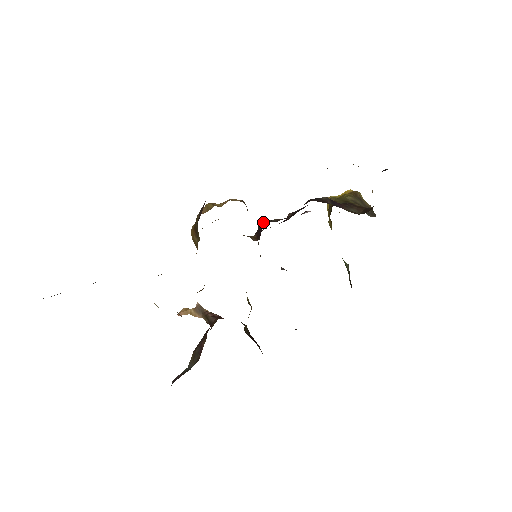
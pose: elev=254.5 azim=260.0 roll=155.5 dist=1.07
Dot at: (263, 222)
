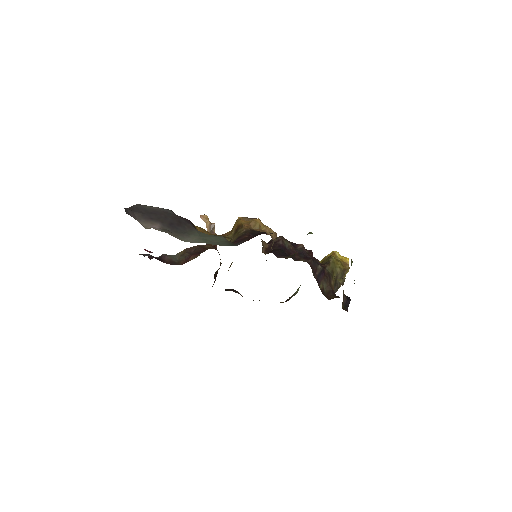
Dot at: (281, 242)
